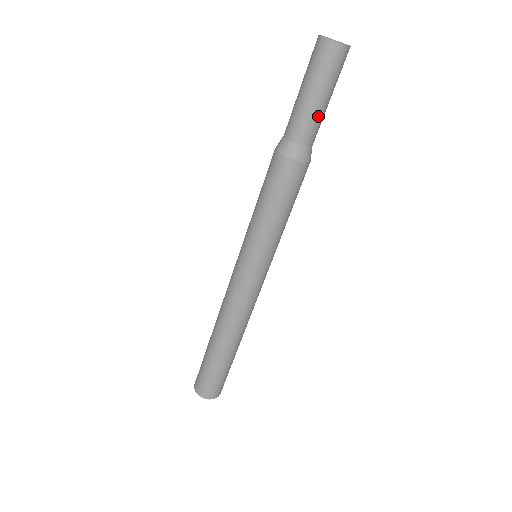
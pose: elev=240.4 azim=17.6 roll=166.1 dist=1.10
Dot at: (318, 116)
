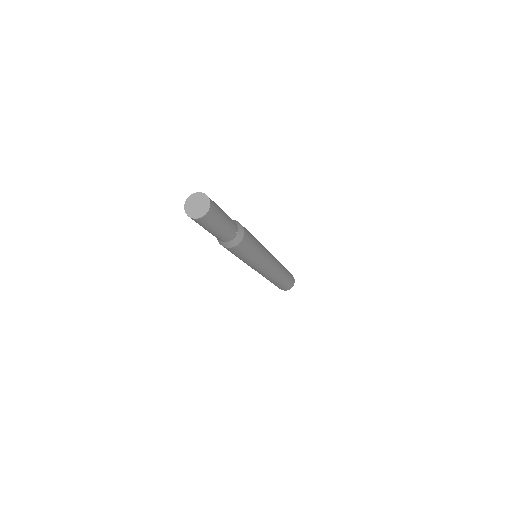
Dot at: (228, 229)
